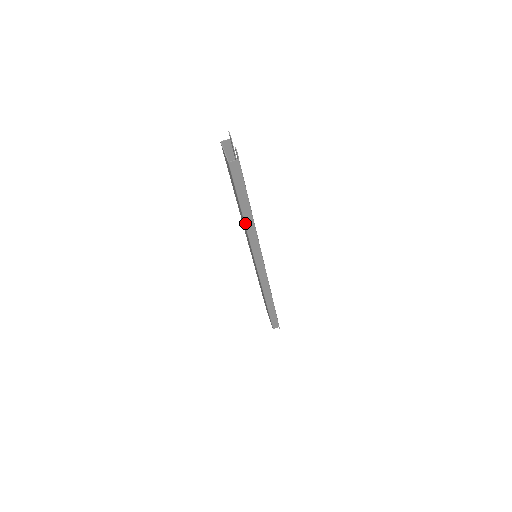
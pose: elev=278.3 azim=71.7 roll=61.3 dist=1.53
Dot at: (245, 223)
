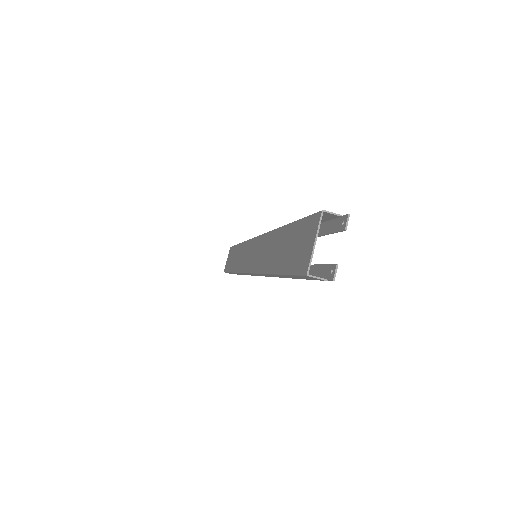
Dot at: (268, 273)
